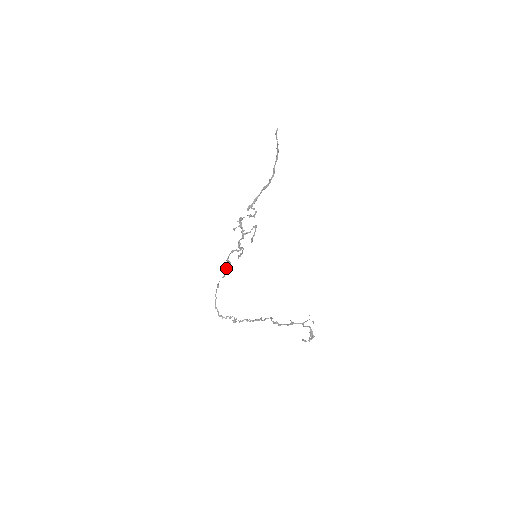
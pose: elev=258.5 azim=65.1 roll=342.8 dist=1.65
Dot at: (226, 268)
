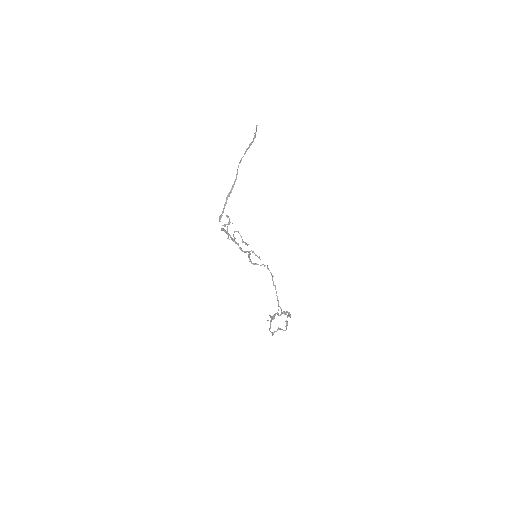
Dot at: (268, 269)
